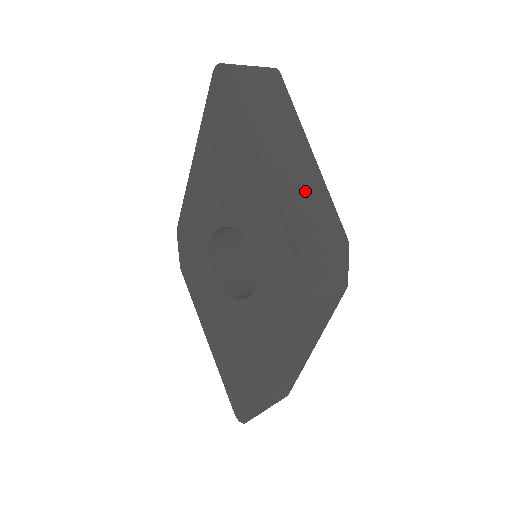
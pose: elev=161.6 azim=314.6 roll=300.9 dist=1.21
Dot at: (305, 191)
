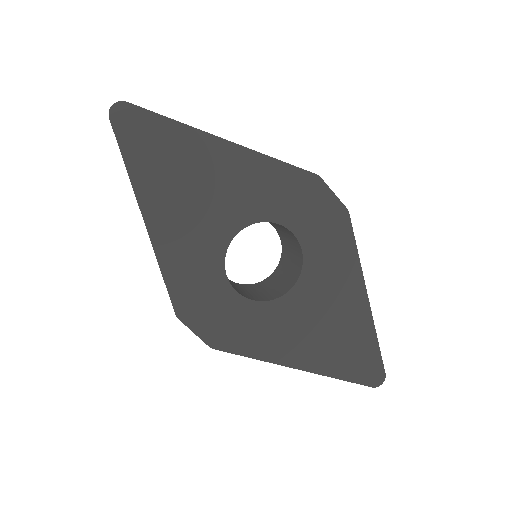
Dot at: occluded
